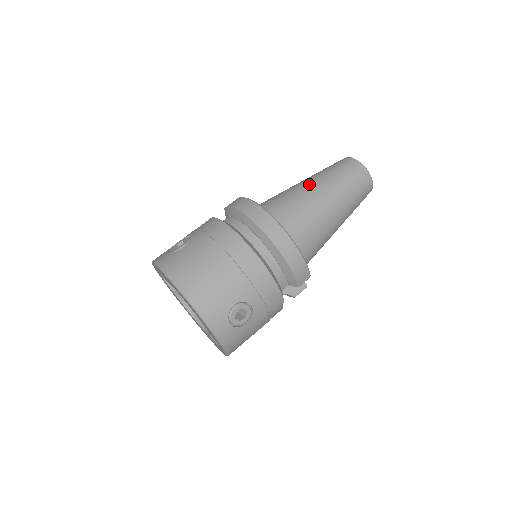
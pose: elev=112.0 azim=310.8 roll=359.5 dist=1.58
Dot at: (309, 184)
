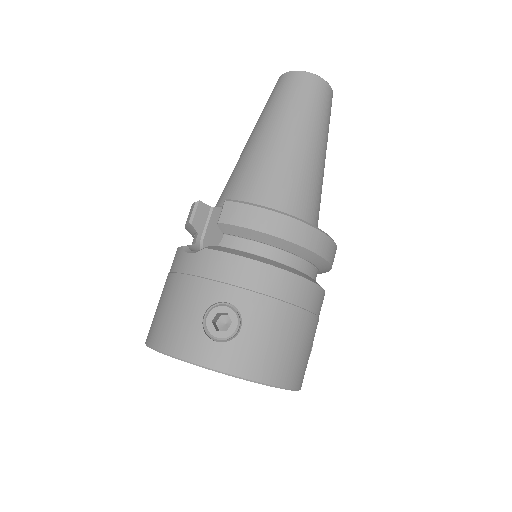
Dot at: (300, 142)
